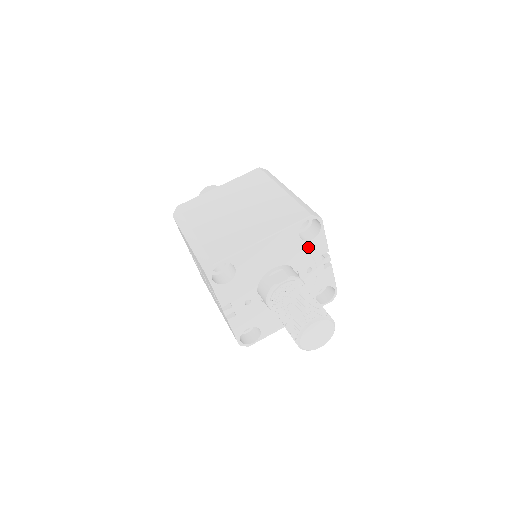
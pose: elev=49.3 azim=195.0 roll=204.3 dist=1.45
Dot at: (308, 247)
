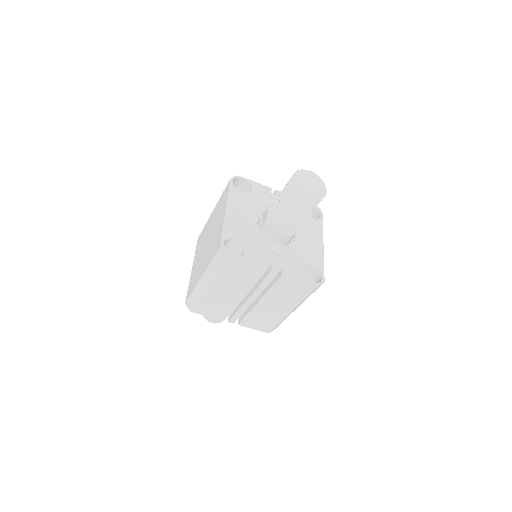
Dot at: (257, 195)
